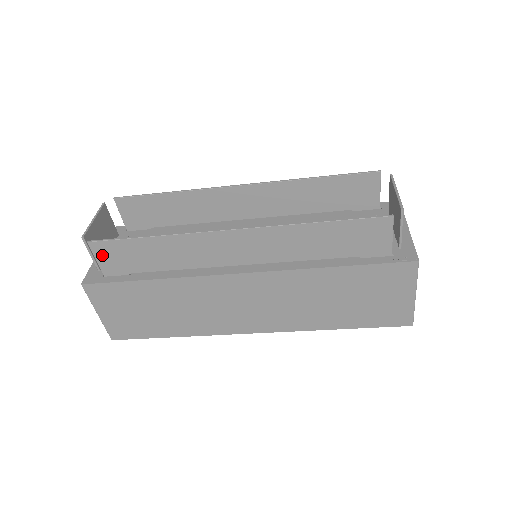
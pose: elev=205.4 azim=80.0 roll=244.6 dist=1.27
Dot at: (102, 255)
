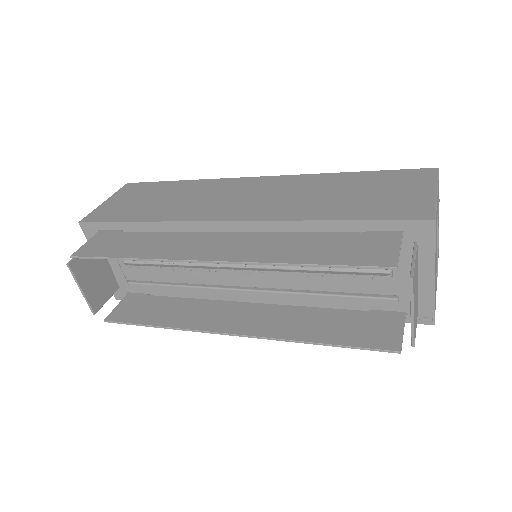
Dot at: (121, 311)
